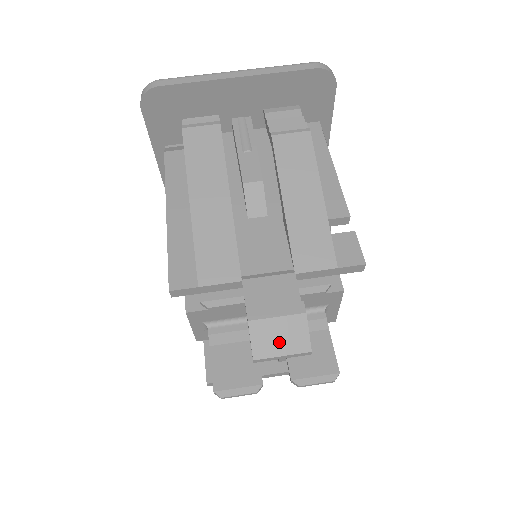
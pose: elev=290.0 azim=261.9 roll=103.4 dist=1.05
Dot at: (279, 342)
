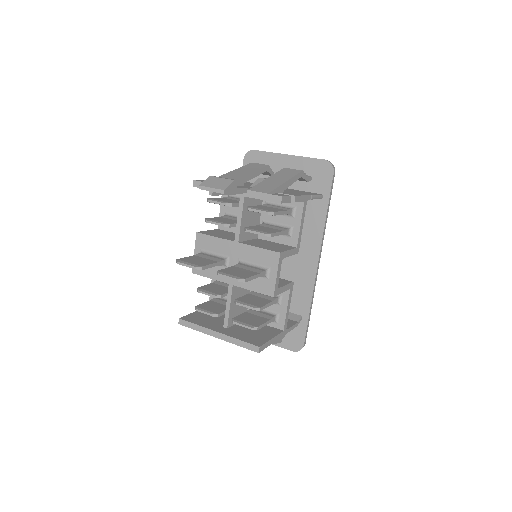
Dot at: (215, 184)
